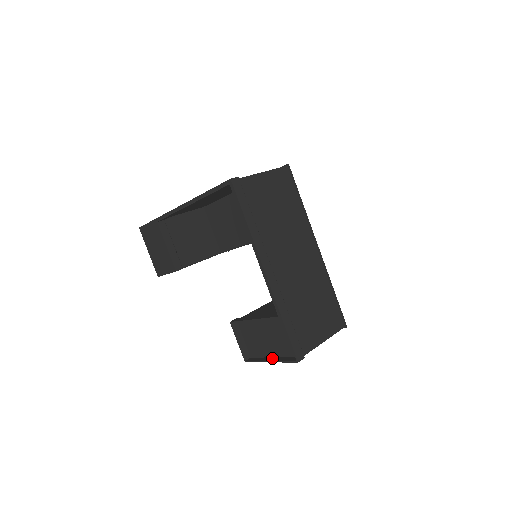
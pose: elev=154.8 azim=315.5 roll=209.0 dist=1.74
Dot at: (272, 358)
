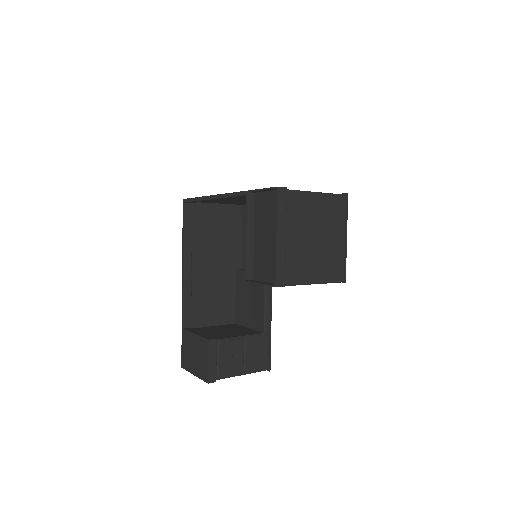
Dot at: (280, 239)
